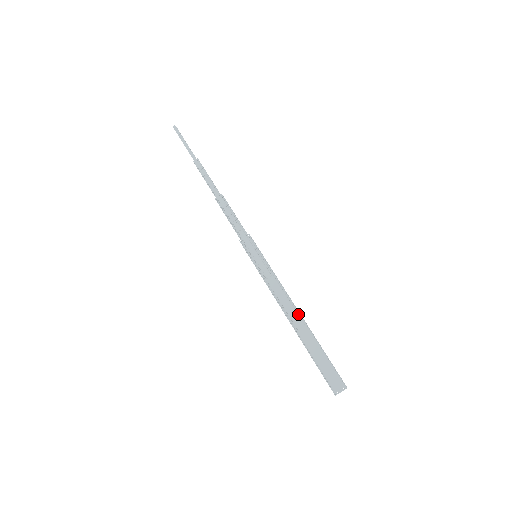
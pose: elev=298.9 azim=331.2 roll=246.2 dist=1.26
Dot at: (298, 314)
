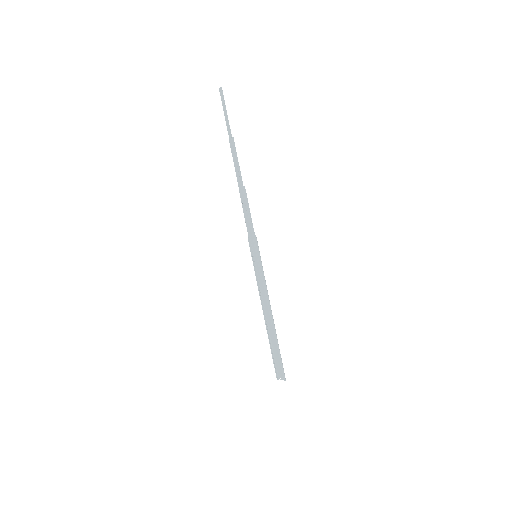
Dot at: (271, 316)
